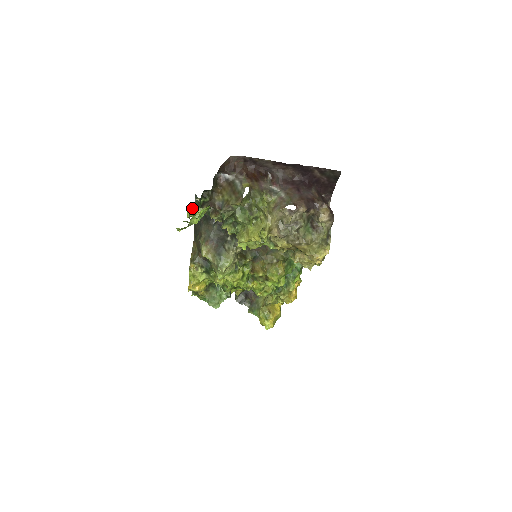
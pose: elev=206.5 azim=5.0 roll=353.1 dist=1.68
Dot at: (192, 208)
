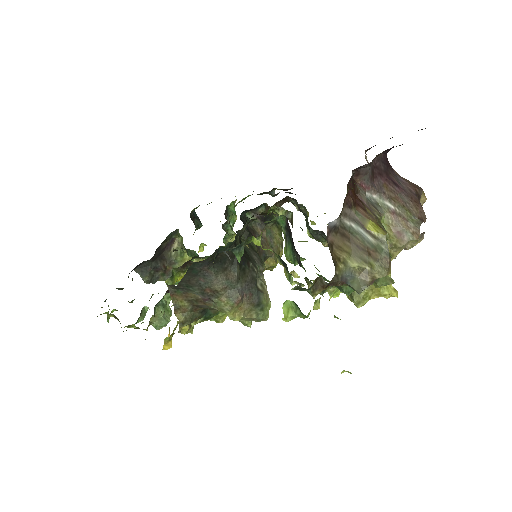
Dot at: occluded
